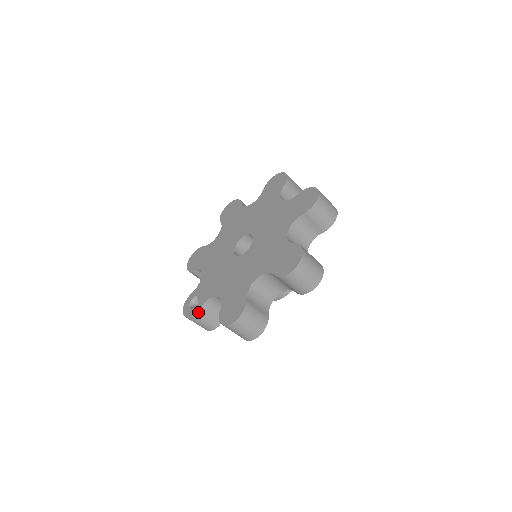
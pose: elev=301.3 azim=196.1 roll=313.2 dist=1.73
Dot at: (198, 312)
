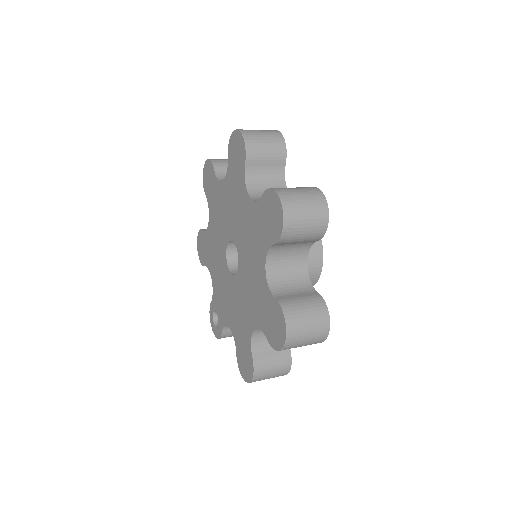
Dot at: (222, 336)
